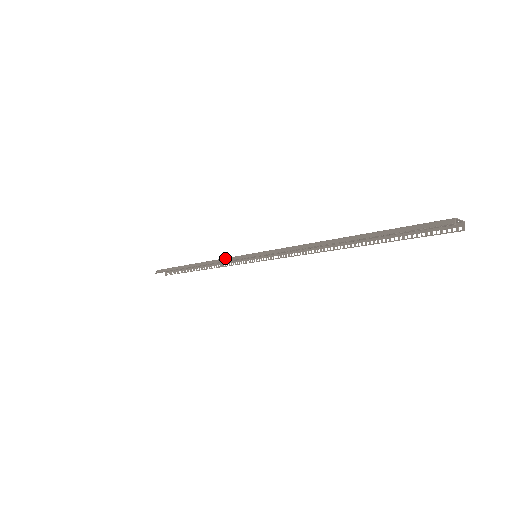
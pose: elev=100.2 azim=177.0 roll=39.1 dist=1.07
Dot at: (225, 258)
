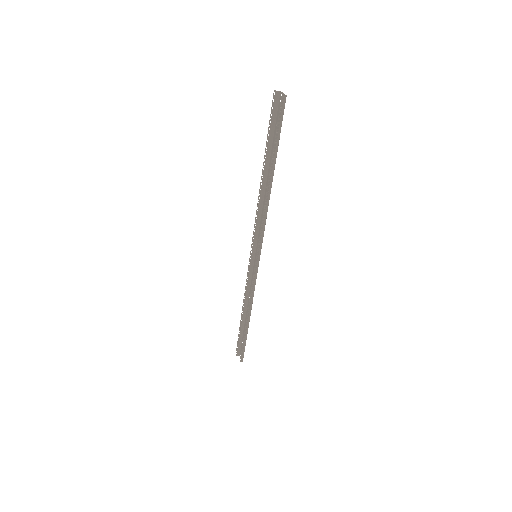
Dot at: (251, 279)
